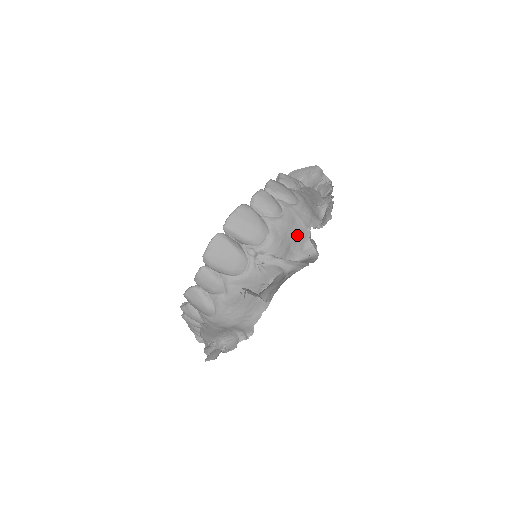
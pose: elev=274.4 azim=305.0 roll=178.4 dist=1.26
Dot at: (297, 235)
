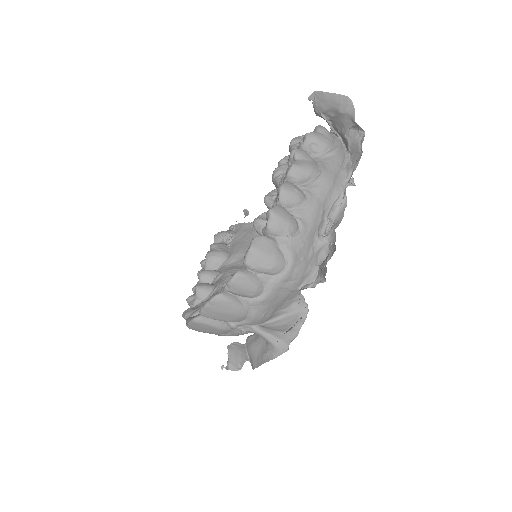
Dot at: (284, 299)
